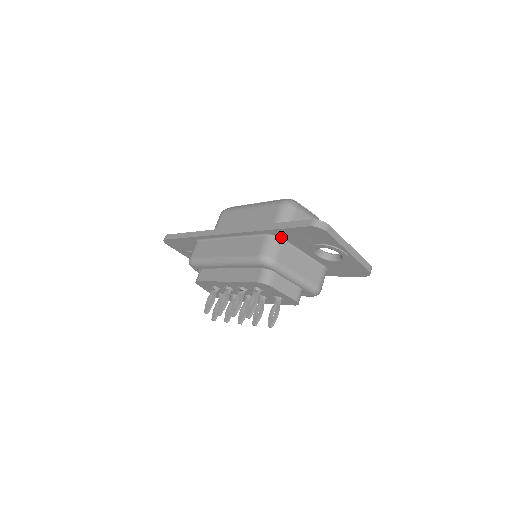
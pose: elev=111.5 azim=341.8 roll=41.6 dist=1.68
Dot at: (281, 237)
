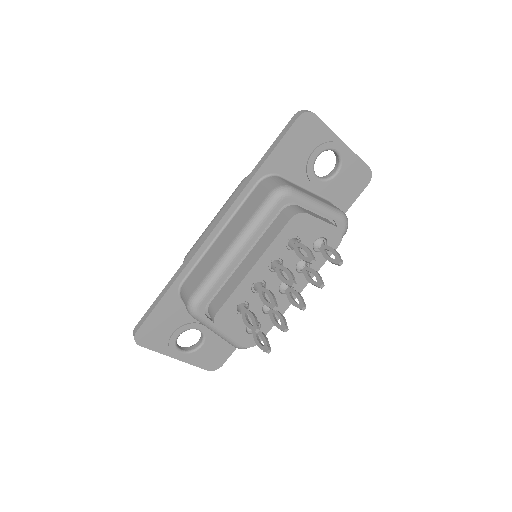
Dot at: (275, 173)
